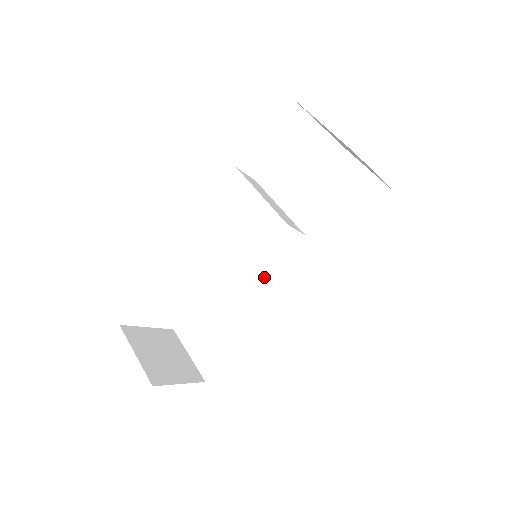
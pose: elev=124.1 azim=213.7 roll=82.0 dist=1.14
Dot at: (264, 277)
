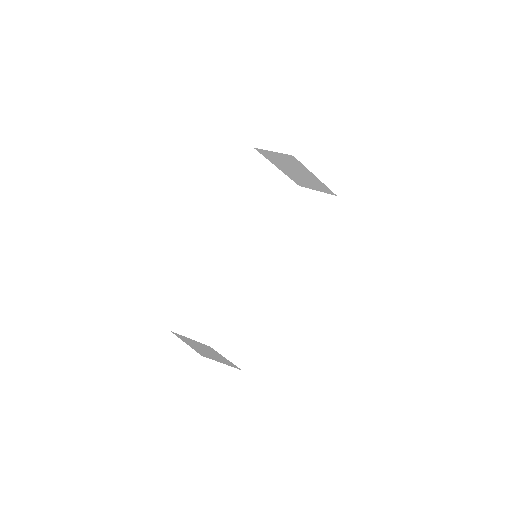
Dot at: (267, 281)
